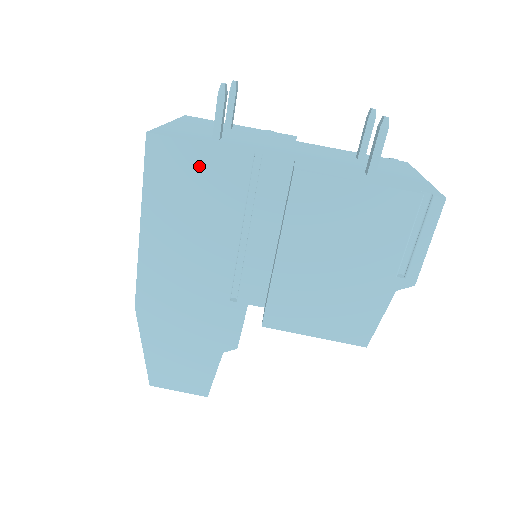
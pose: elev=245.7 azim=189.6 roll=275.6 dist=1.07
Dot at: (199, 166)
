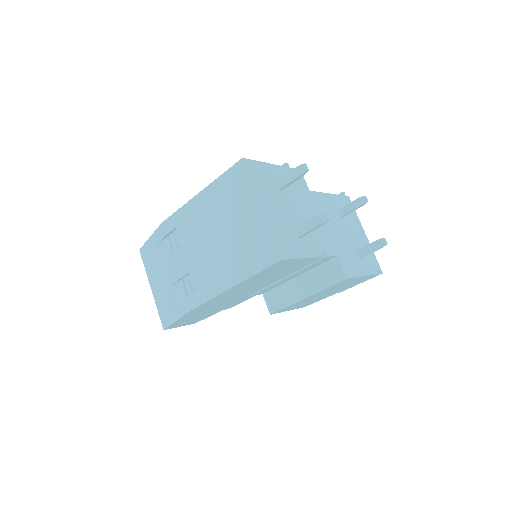
Dot at: (293, 265)
